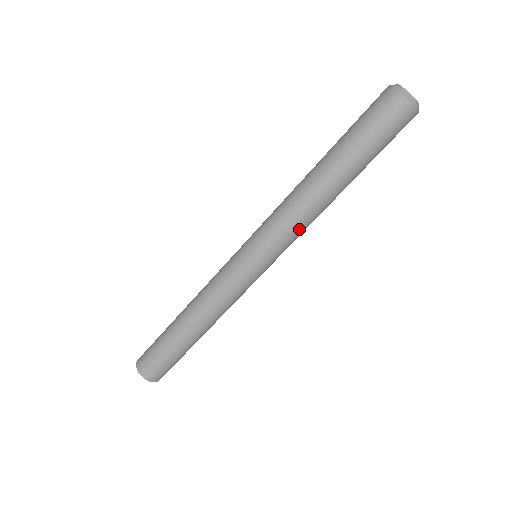
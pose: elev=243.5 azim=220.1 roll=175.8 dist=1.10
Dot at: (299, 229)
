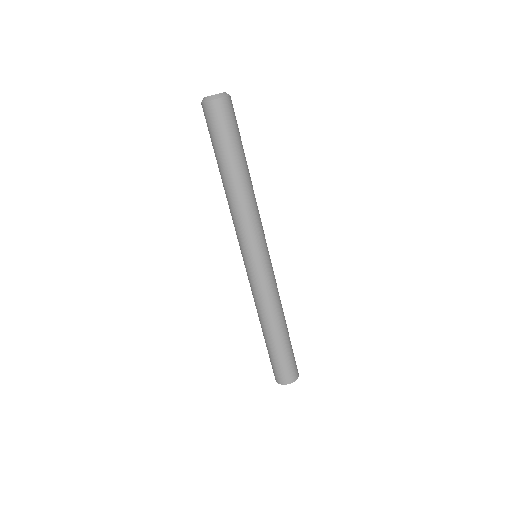
Dot at: (250, 220)
